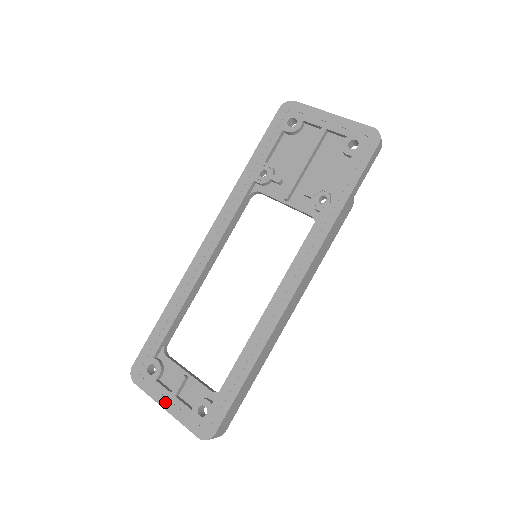
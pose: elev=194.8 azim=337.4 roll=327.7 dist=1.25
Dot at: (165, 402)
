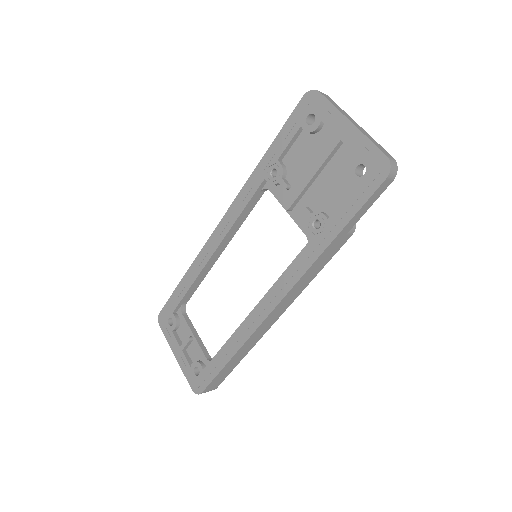
Dot at: (176, 351)
